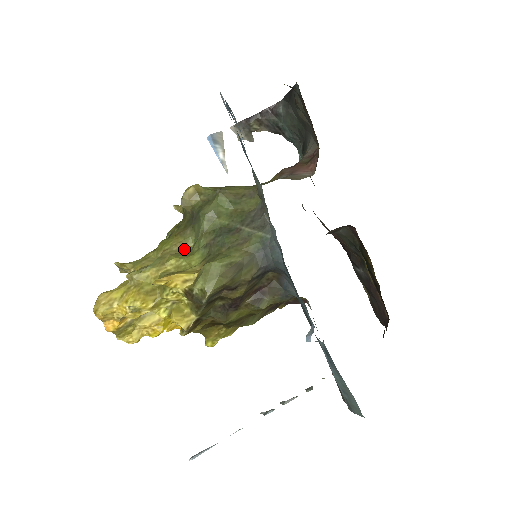
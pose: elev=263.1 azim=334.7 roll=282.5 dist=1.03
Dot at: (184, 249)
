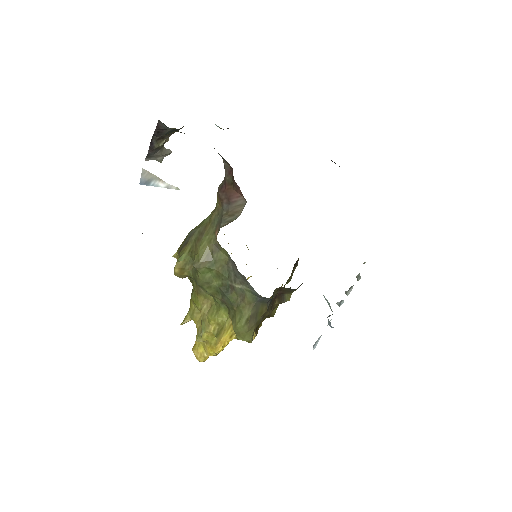
Dot at: (210, 302)
